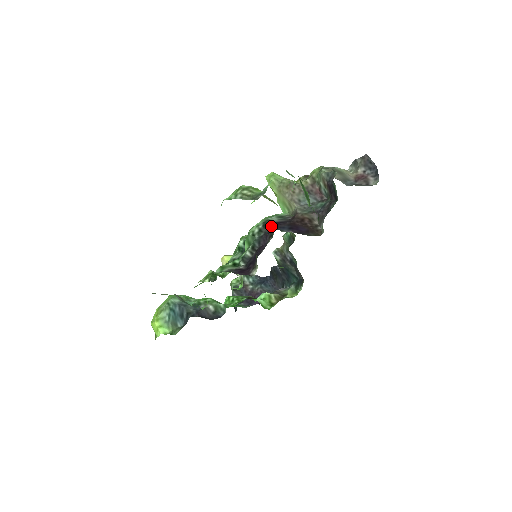
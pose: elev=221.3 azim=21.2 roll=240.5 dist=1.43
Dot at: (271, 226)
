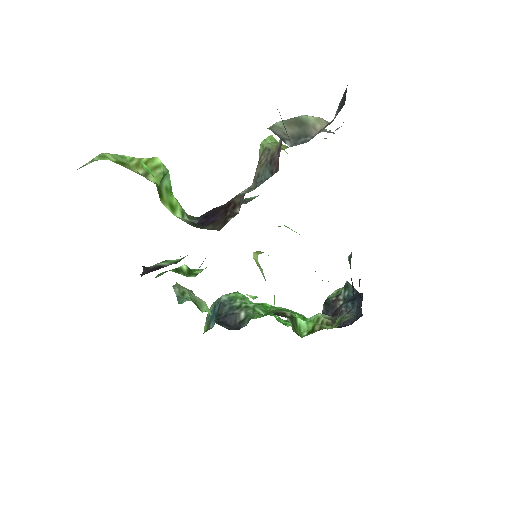
Dot at: occluded
